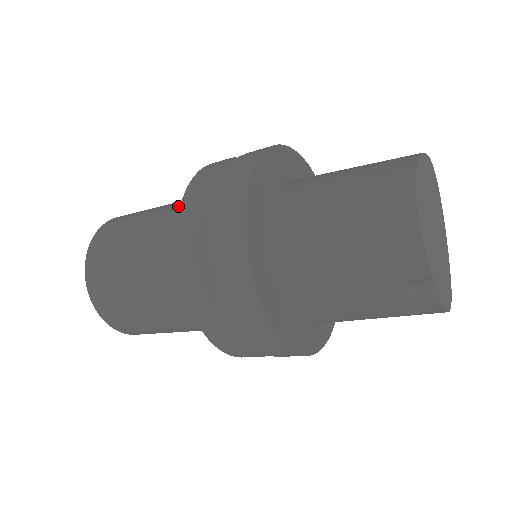
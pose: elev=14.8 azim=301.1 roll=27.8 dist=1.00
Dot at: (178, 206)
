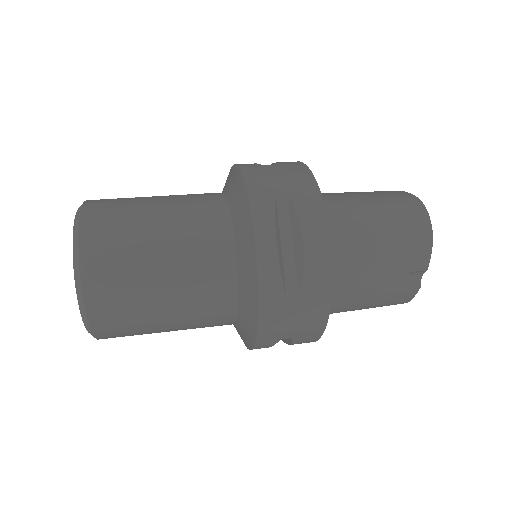
Dot at: (199, 197)
